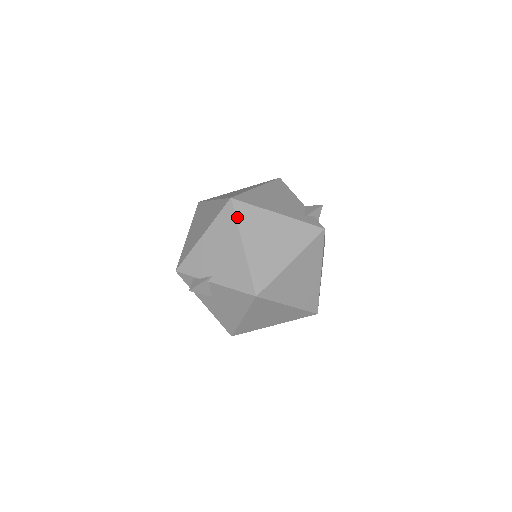
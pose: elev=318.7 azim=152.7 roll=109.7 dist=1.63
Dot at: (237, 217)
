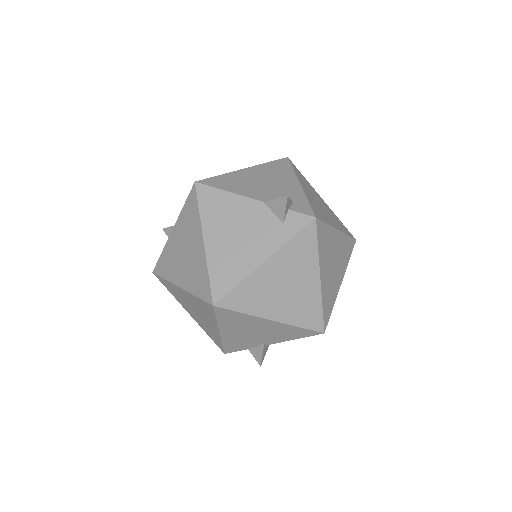
Dot at: (238, 311)
